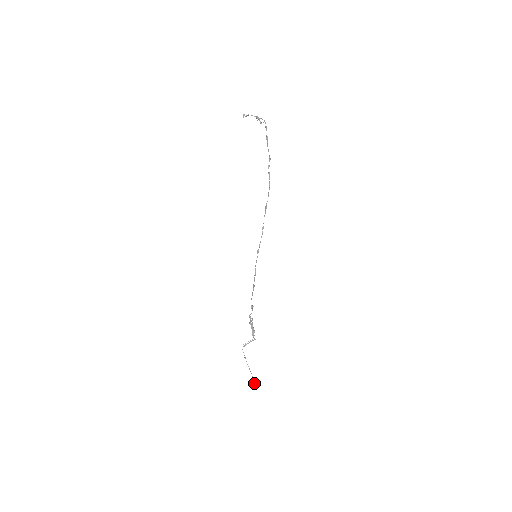
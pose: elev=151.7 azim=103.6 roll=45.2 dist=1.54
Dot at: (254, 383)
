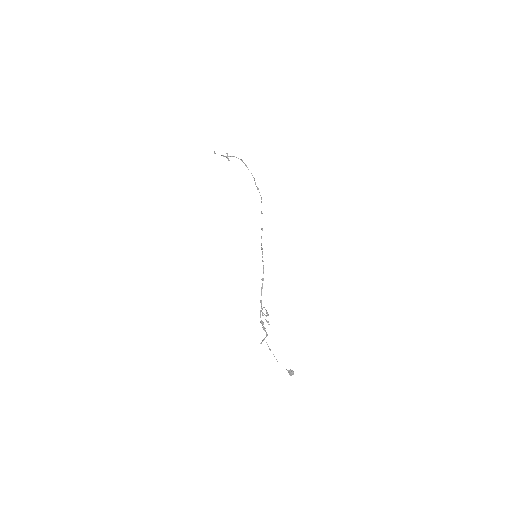
Dot at: (289, 370)
